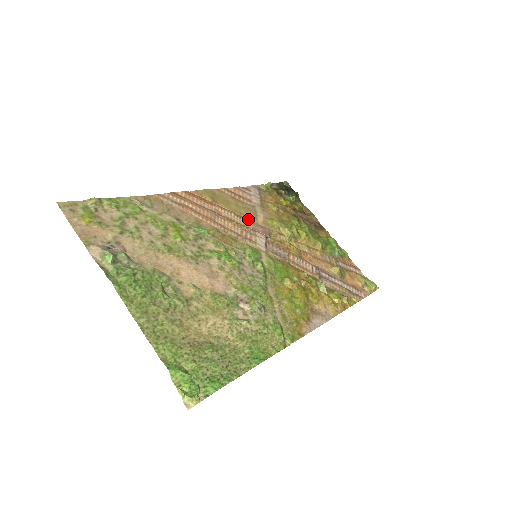
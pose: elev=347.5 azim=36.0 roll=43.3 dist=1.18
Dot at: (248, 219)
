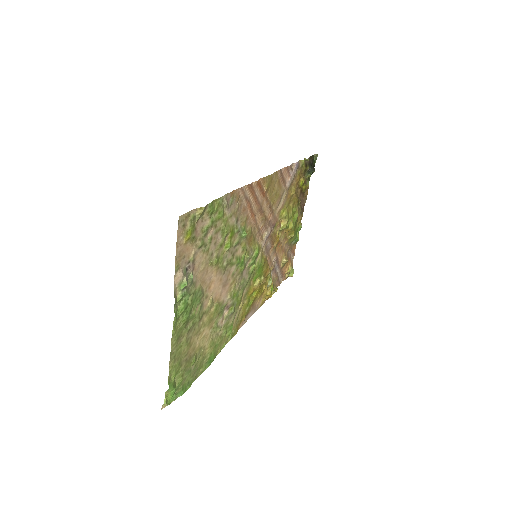
Dot at: (273, 210)
